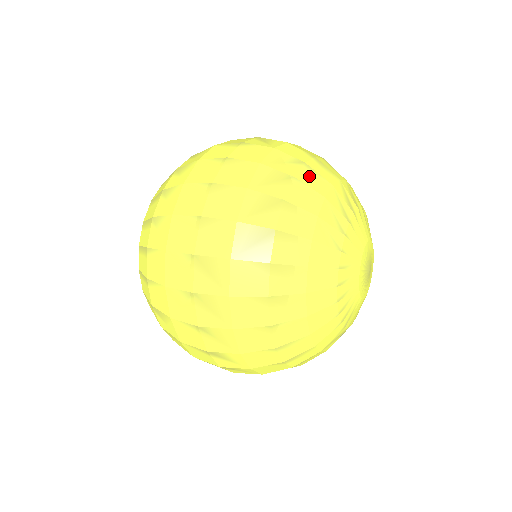
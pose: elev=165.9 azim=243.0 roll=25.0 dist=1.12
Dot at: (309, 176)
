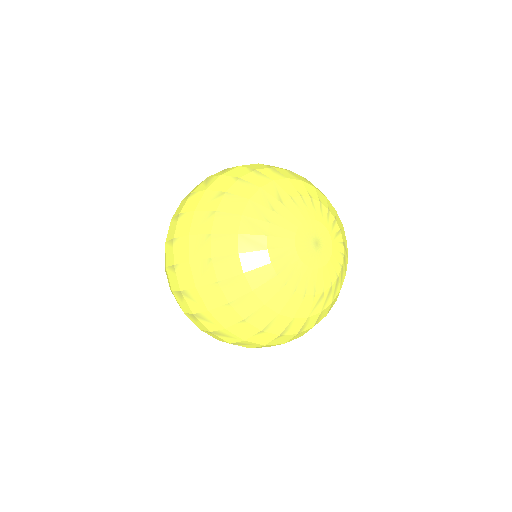
Dot at: (229, 203)
